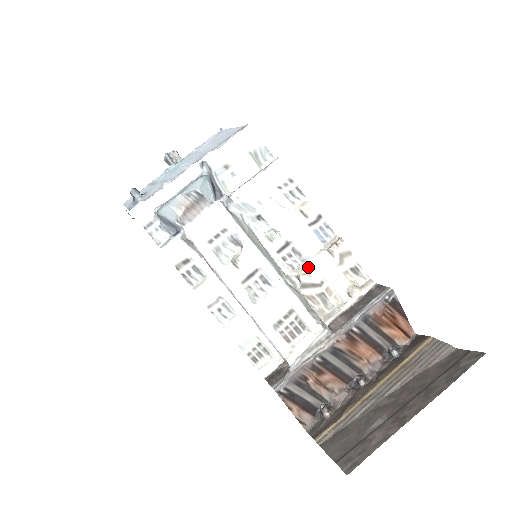
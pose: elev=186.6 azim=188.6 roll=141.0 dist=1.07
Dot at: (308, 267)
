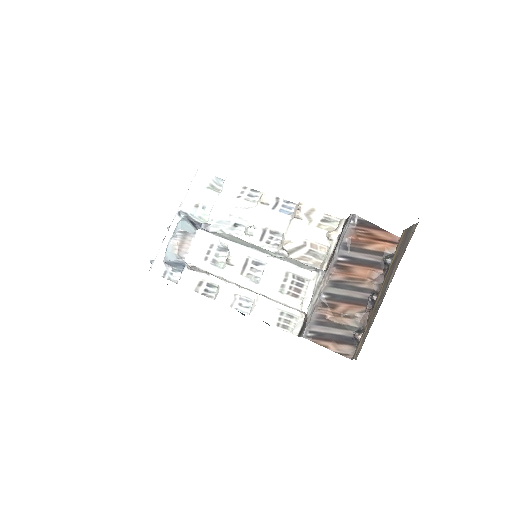
Dot at: (287, 238)
